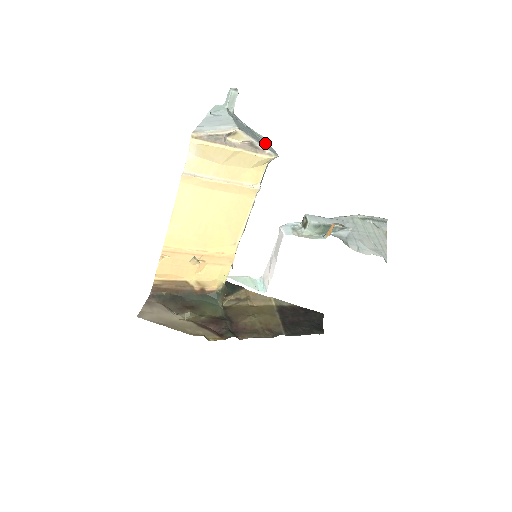
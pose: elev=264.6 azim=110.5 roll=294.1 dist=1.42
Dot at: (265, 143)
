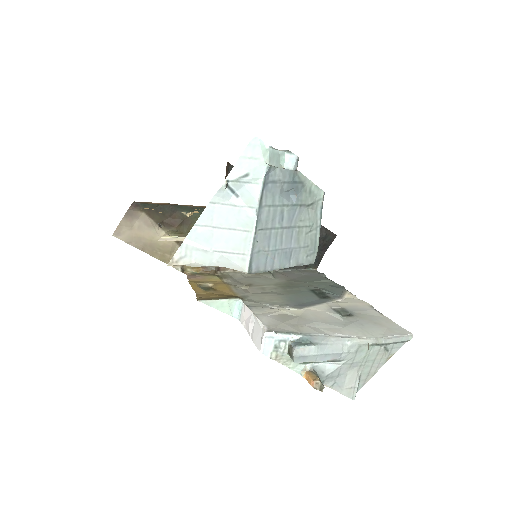
Dot at: (308, 233)
